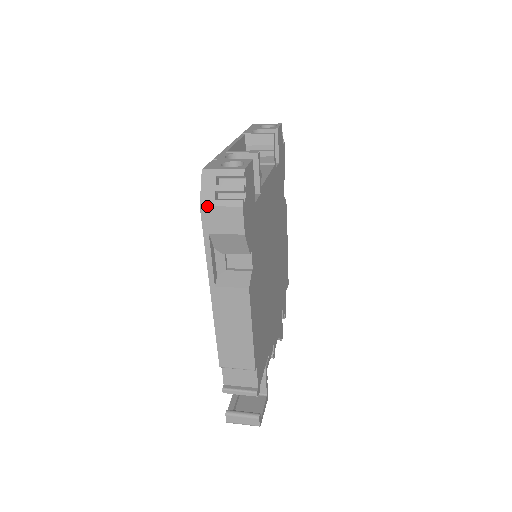
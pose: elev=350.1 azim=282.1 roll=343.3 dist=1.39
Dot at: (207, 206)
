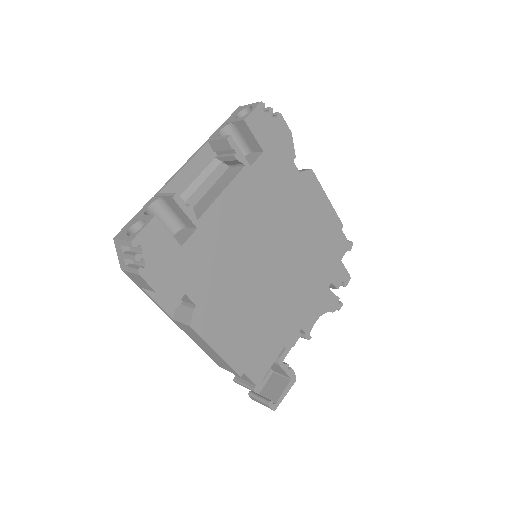
Dot at: (124, 270)
